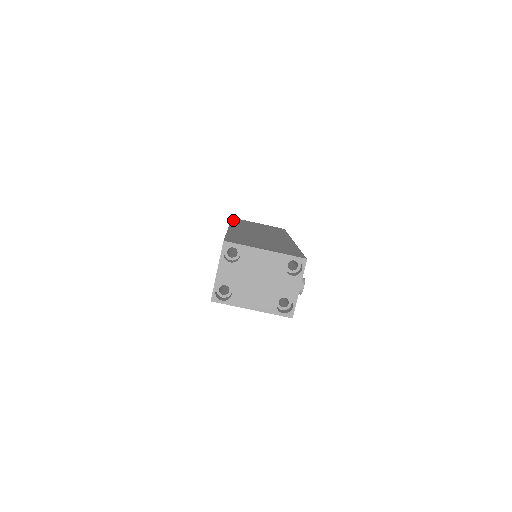
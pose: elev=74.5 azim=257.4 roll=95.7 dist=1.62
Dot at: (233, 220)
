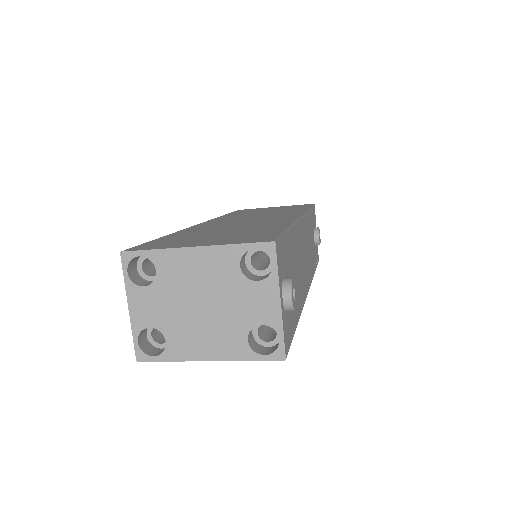
Dot at: (230, 213)
